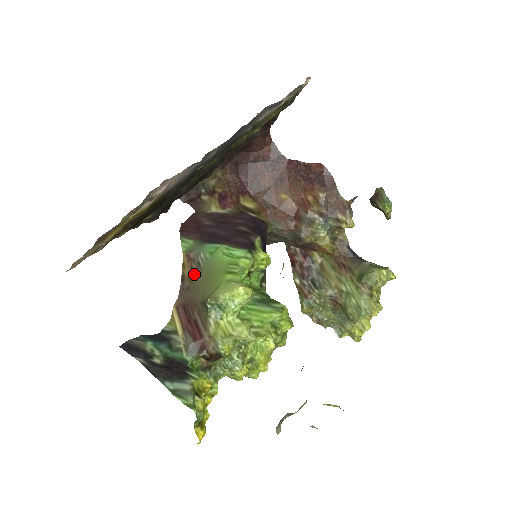
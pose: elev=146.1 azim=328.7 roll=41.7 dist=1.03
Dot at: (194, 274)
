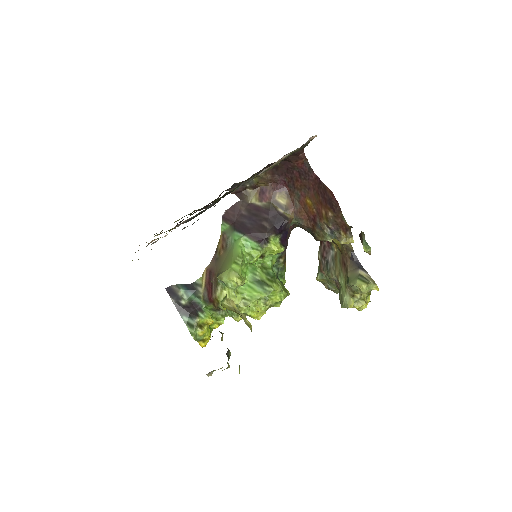
Dot at: (222, 251)
